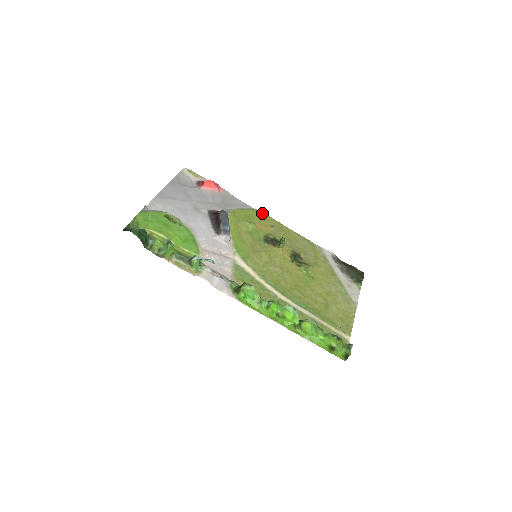
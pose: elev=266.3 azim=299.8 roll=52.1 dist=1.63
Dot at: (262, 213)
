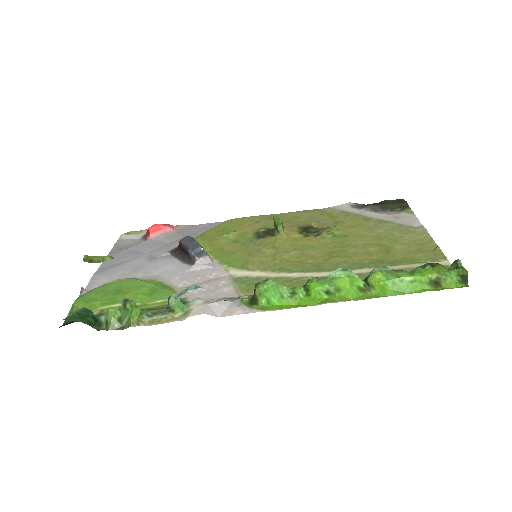
Dot at: (238, 219)
